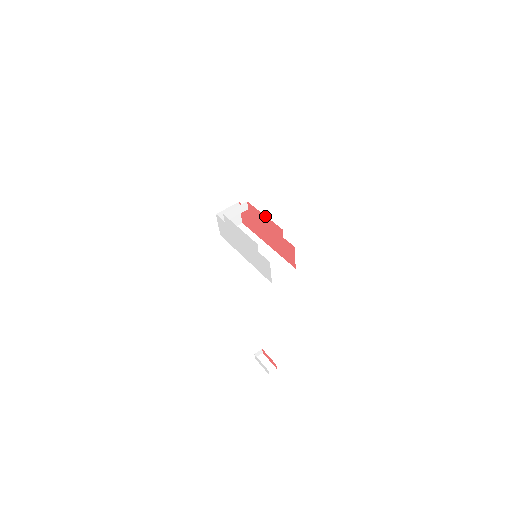
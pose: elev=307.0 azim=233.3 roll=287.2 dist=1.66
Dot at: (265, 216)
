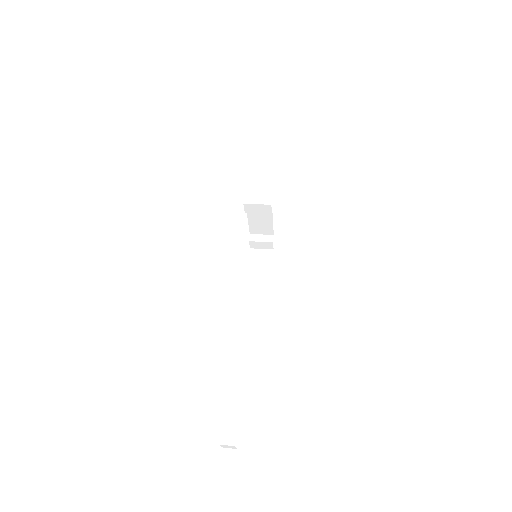
Dot at: occluded
